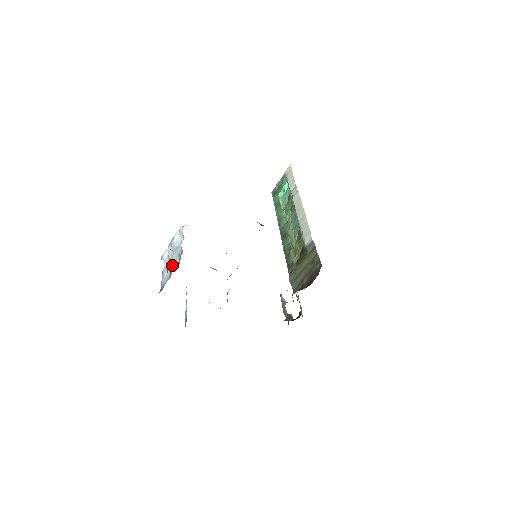
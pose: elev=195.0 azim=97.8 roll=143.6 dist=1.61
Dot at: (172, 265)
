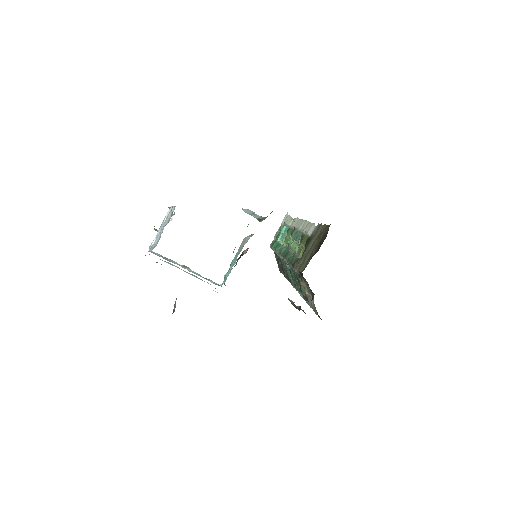
Dot at: occluded
